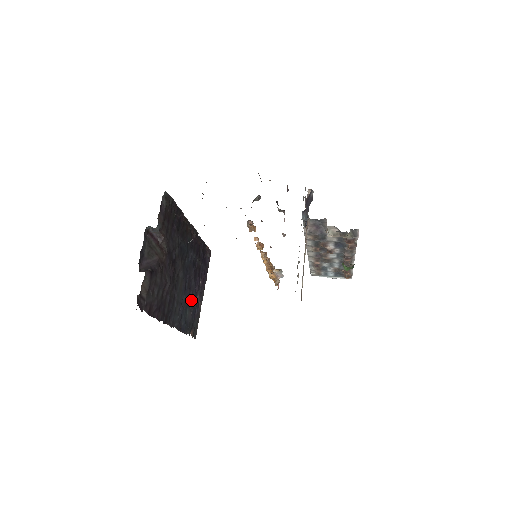
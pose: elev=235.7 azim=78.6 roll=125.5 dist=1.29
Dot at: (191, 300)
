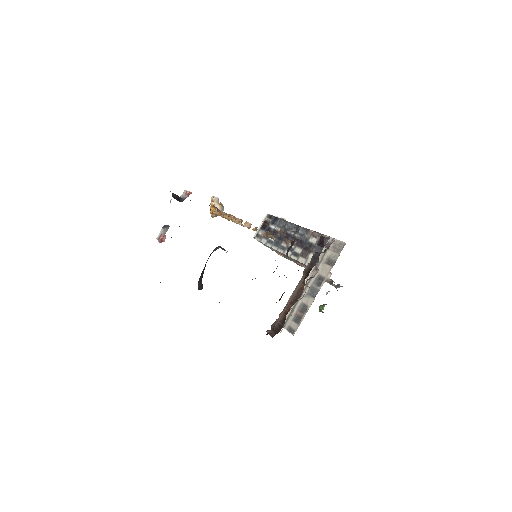
Dot at: occluded
